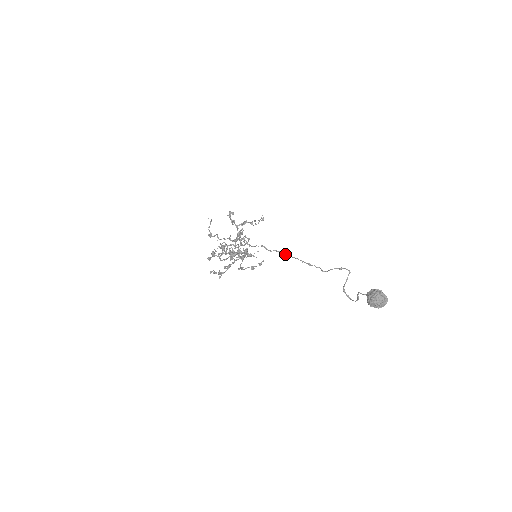
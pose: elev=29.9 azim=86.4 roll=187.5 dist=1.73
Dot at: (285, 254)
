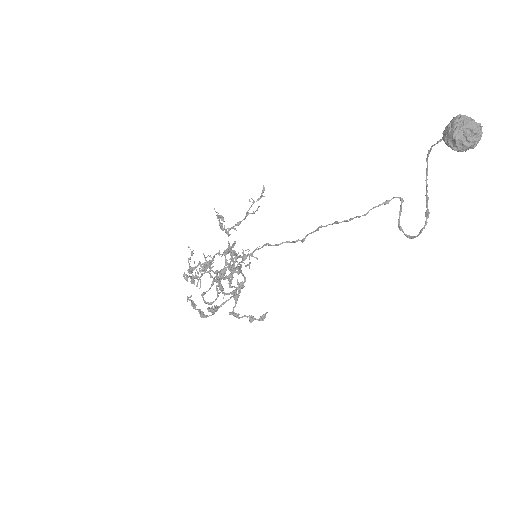
Dot at: occluded
